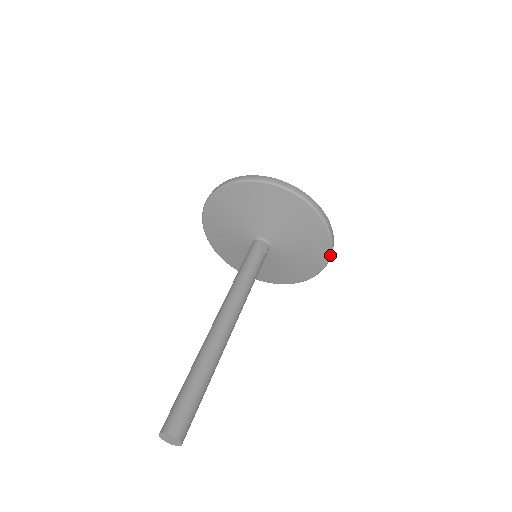
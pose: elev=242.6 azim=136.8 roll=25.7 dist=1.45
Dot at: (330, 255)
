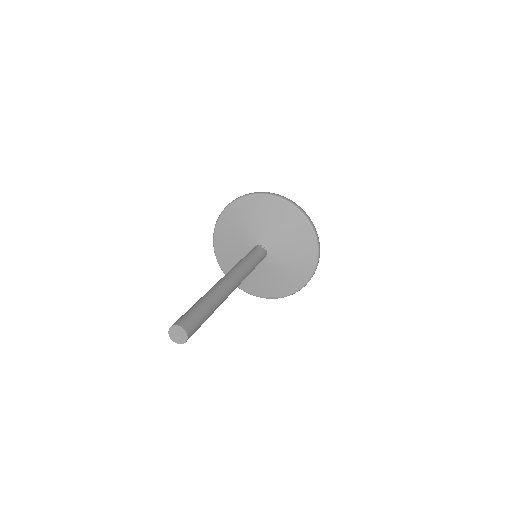
Dot at: (317, 244)
